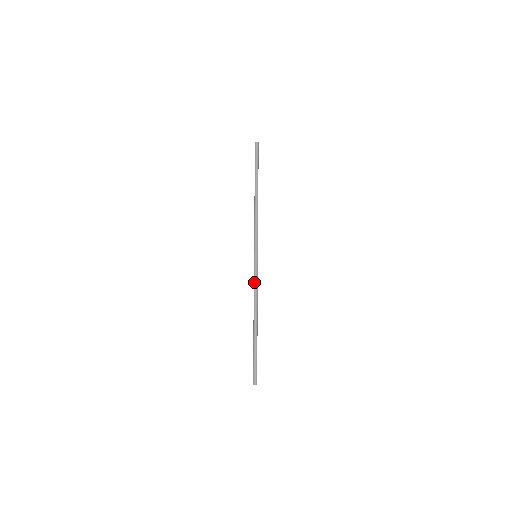
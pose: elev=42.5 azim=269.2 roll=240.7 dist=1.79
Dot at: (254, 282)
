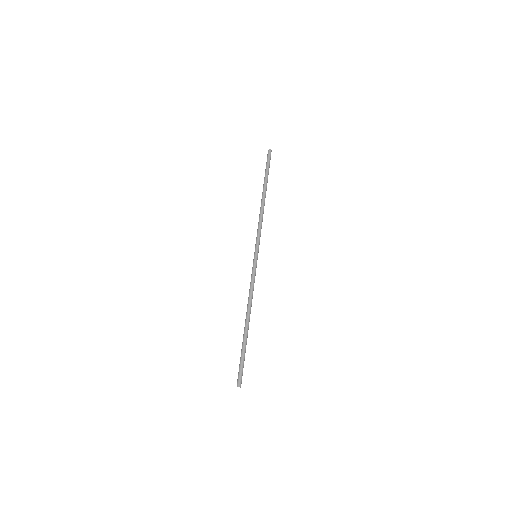
Dot at: occluded
